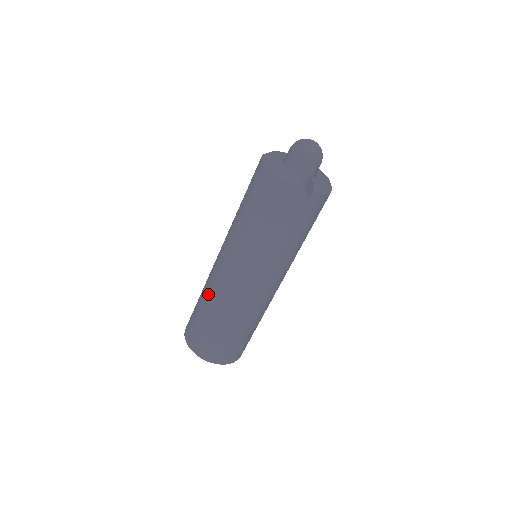
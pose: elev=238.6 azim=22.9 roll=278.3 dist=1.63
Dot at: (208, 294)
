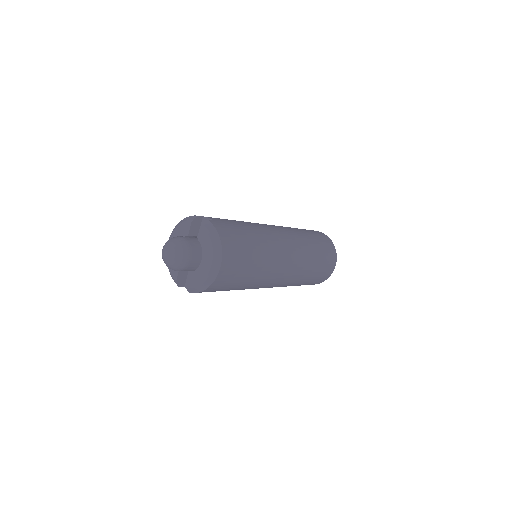
Dot at: occluded
